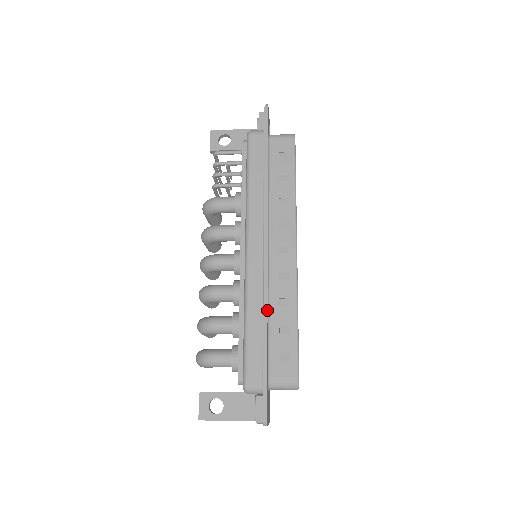
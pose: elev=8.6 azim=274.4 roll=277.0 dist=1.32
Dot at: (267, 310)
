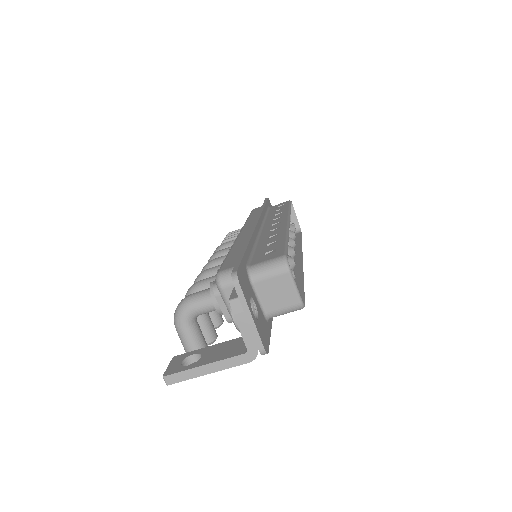
Dot at: (251, 235)
